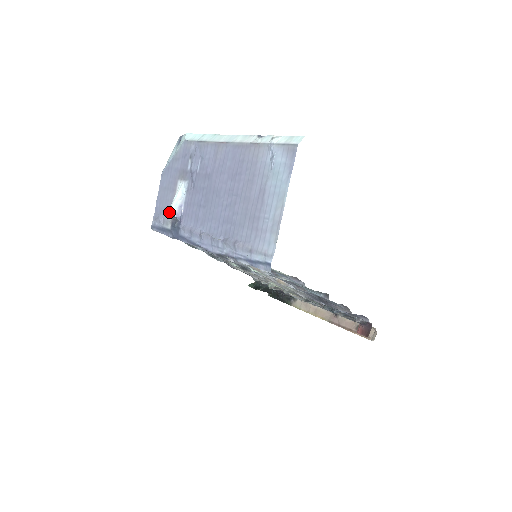
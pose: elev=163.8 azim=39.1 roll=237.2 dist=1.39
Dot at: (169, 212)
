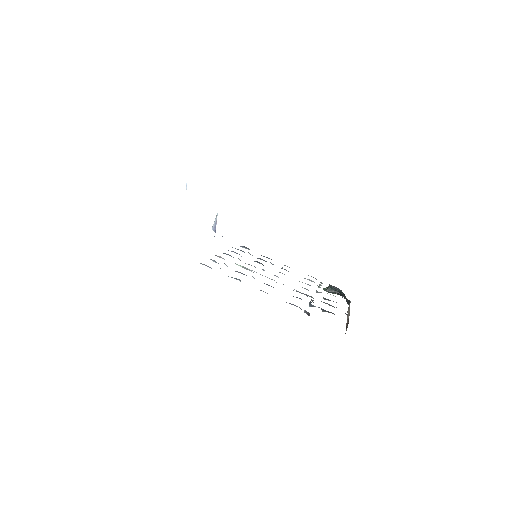
Dot at: (212, 228)
